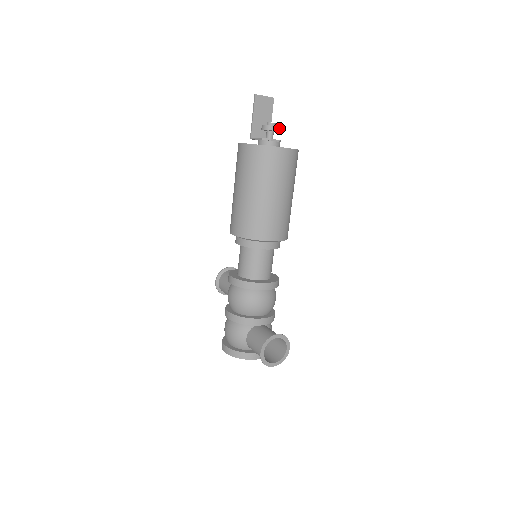
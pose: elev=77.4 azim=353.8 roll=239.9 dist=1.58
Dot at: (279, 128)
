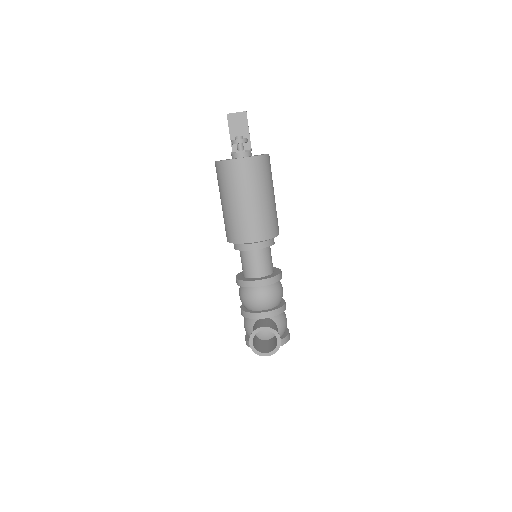
Dot at: (245, 139)
